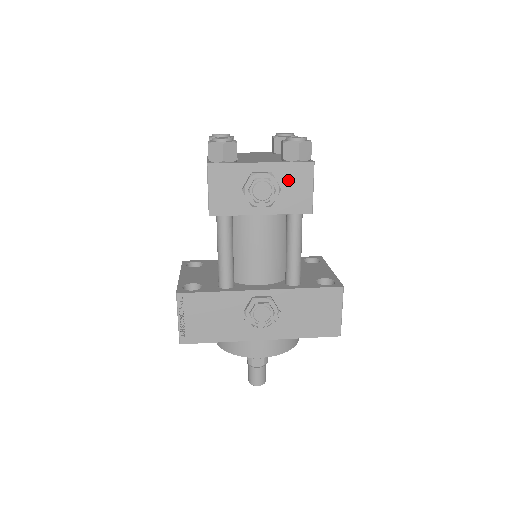
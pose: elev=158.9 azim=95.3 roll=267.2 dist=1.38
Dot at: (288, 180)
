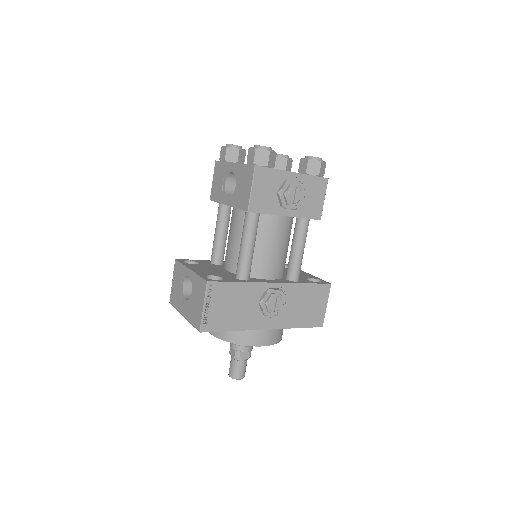
Dot at: (309, 190)
